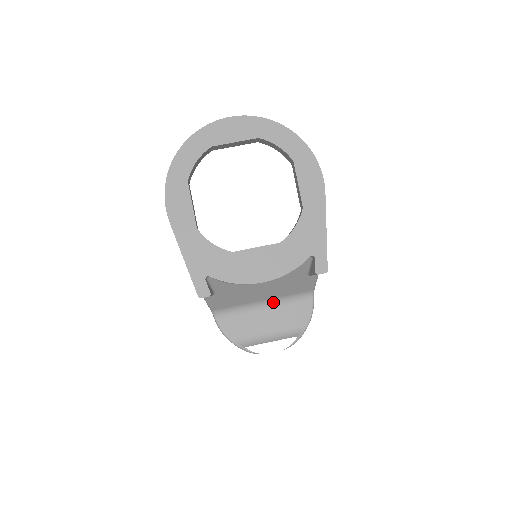
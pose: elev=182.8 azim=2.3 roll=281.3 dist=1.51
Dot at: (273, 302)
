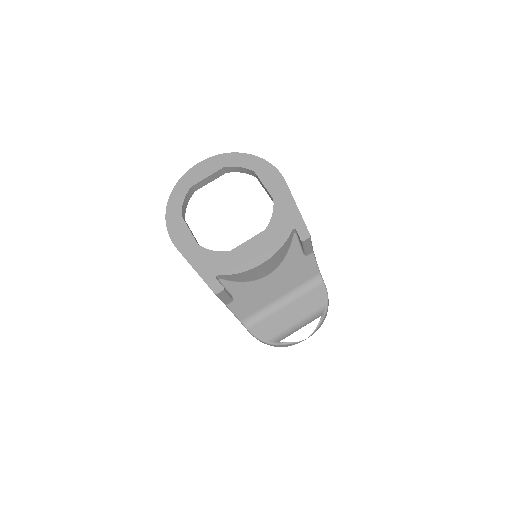
Dot at: (290, 296)
